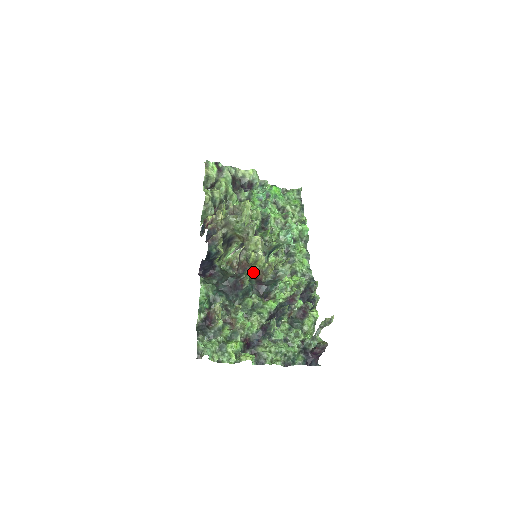
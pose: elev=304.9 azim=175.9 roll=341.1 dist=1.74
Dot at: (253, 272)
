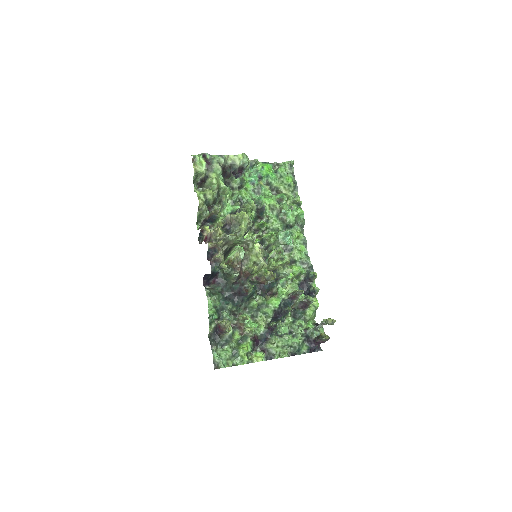
Dot at: (256, 278)
